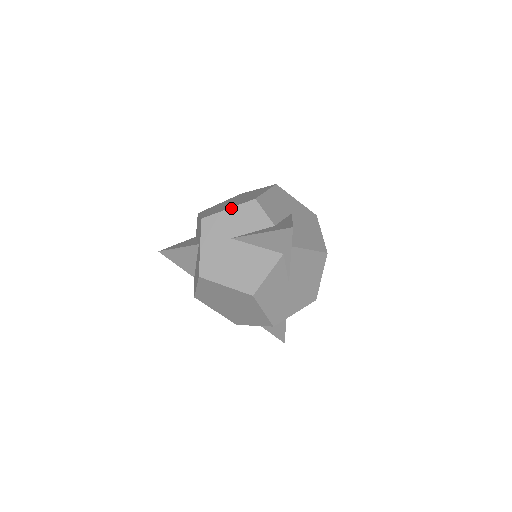
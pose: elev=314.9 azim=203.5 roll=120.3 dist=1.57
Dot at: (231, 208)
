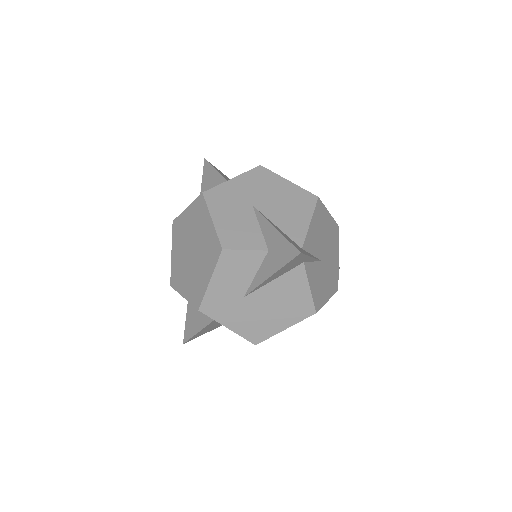
Dot at: (212, 278)
